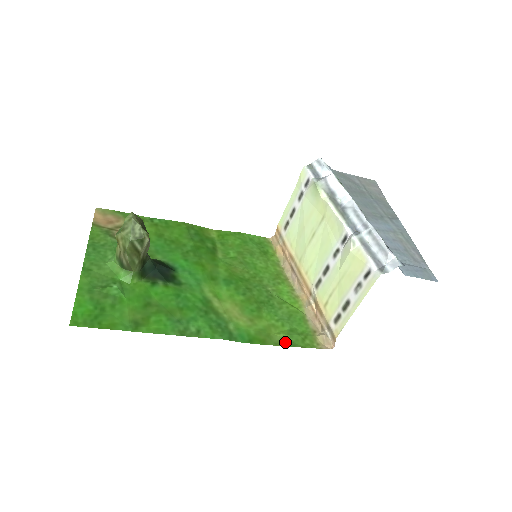
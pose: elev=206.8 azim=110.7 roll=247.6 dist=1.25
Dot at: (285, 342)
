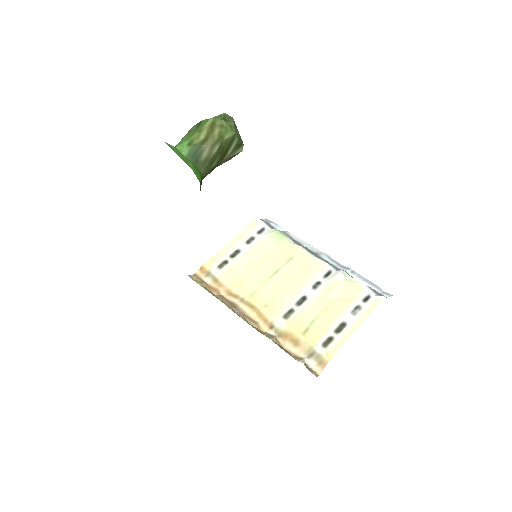
Dot at: occluded
